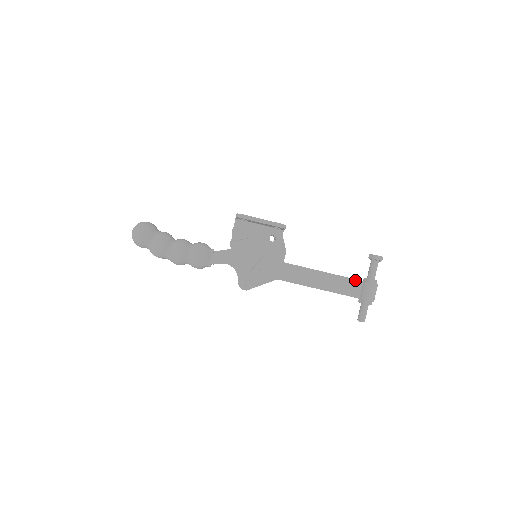
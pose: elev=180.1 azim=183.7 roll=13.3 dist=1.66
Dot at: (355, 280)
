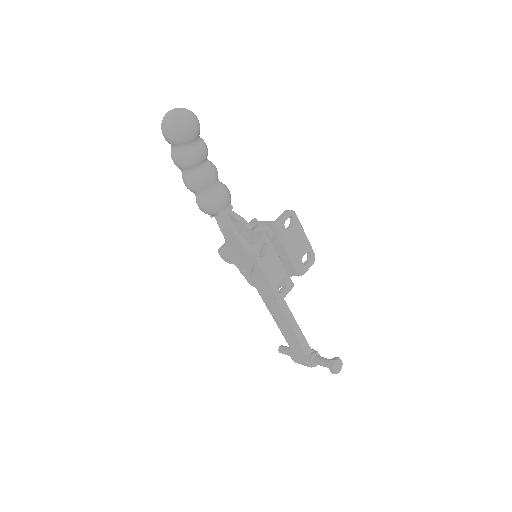
Dot at: (303, 349)
